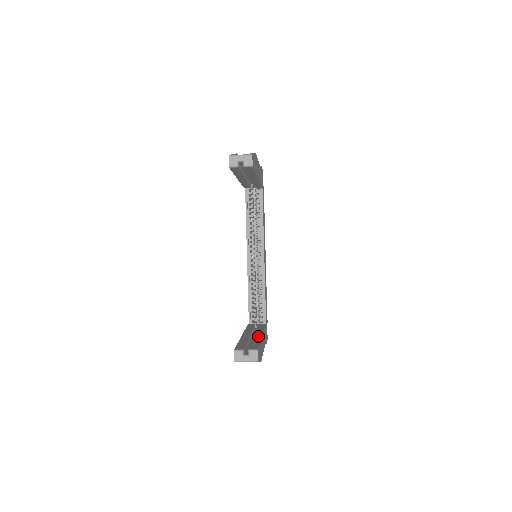
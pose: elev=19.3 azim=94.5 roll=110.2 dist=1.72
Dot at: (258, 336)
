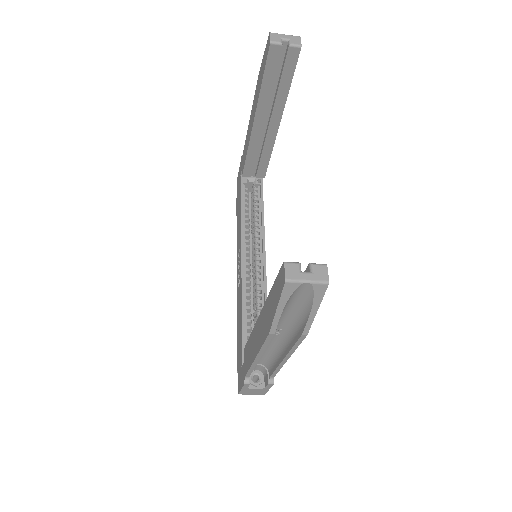
Dot at: occluded
